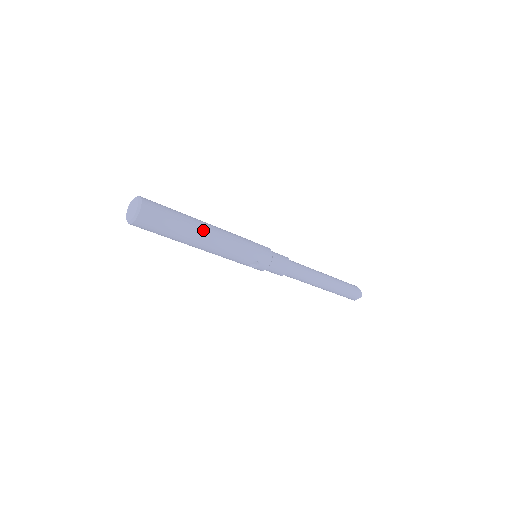
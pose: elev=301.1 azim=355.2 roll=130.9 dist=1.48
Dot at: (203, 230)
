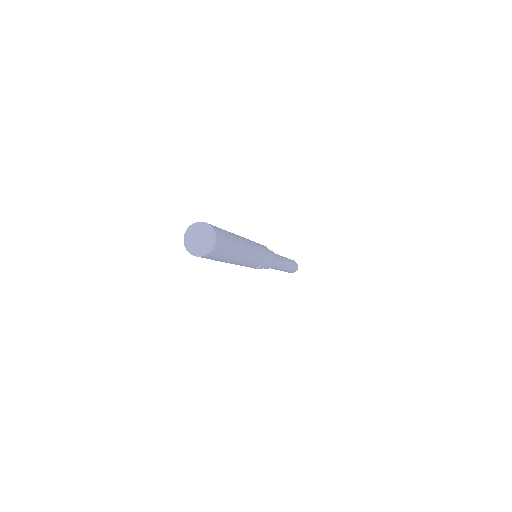
Dot at: (244, 250)
